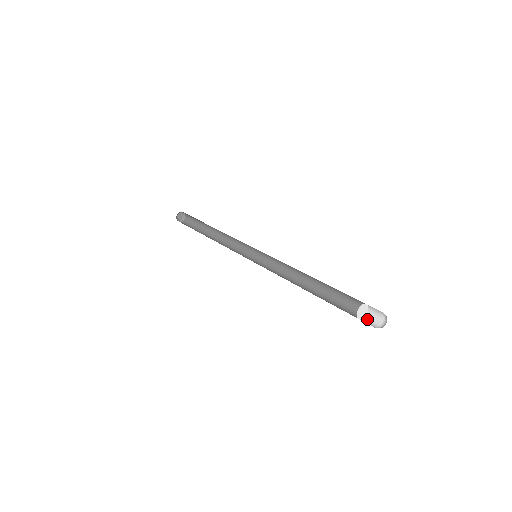
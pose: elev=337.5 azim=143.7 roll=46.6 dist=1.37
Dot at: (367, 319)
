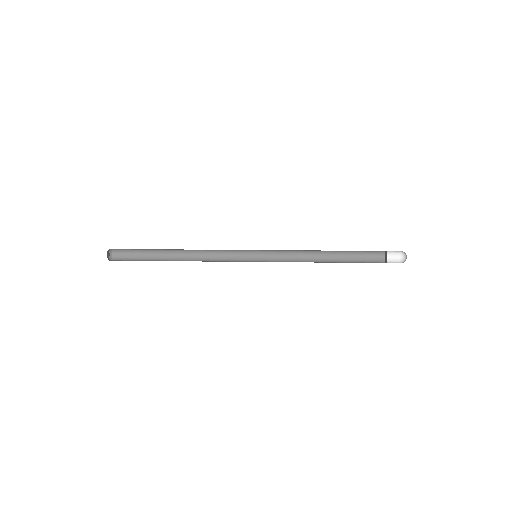
Dot at: (388, 261)
